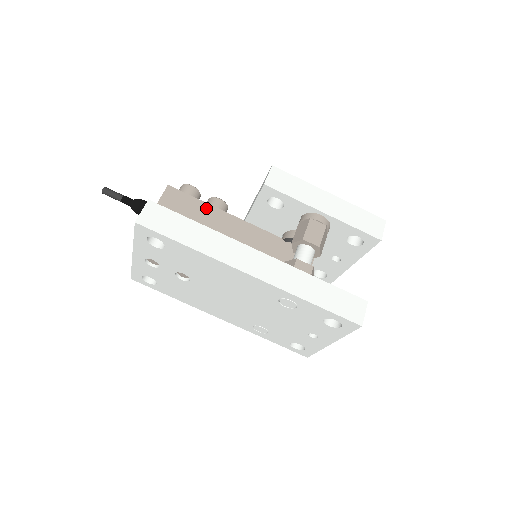
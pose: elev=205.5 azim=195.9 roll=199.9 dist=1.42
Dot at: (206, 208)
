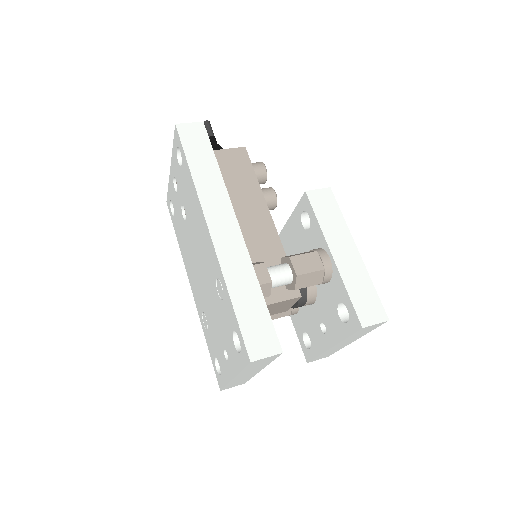
Dot at: (253, 184)
